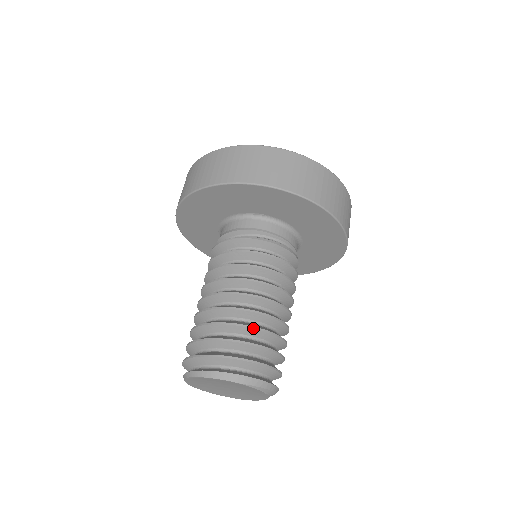
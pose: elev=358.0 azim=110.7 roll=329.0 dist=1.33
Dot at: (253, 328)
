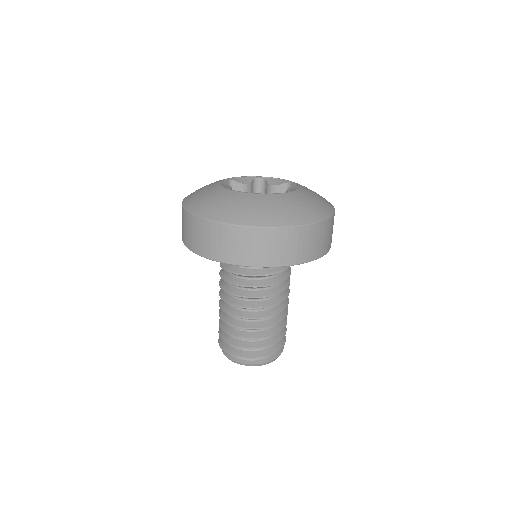
Dot at: occluded
